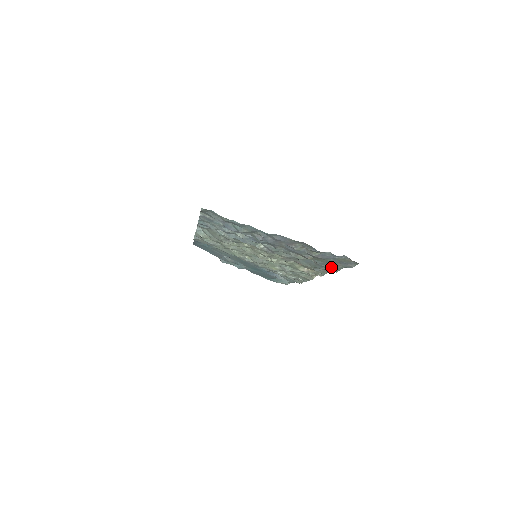
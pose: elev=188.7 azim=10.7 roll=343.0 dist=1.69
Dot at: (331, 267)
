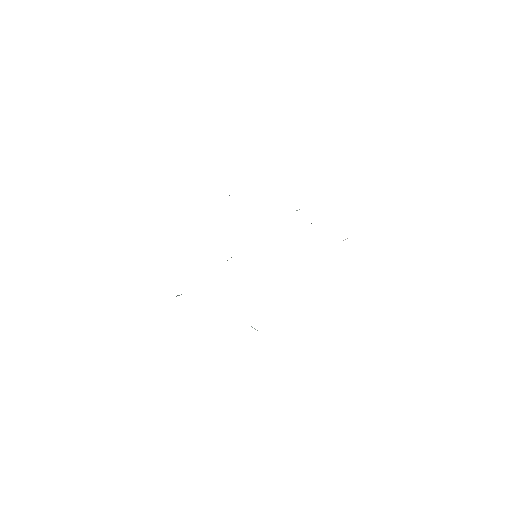
Dot at: occluded
